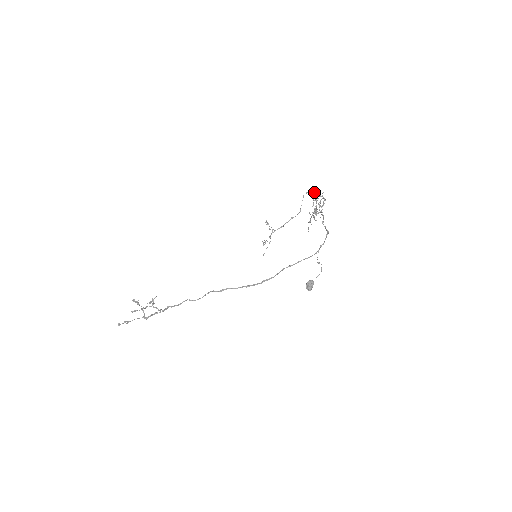
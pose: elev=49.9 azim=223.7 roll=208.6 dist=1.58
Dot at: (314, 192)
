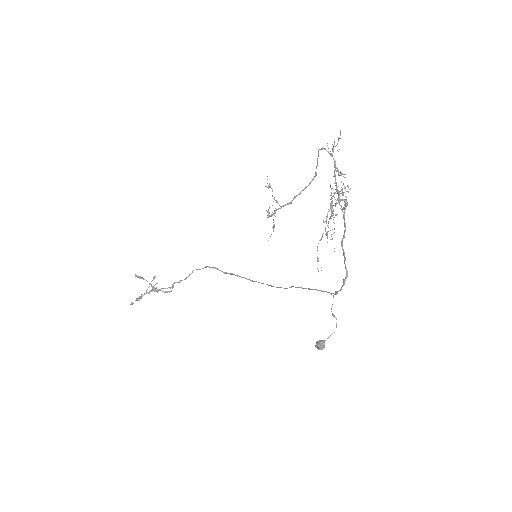
Dot at: occluded
